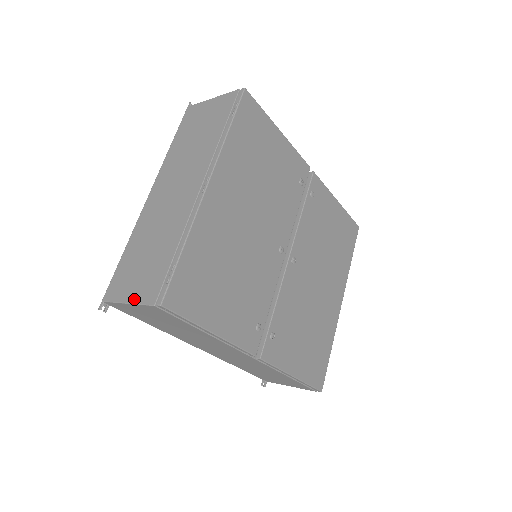
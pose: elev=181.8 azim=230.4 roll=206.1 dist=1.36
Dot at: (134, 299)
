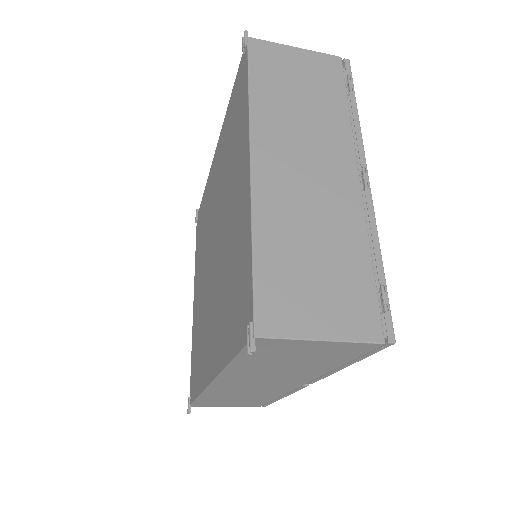
Dot at: (337, 334)
